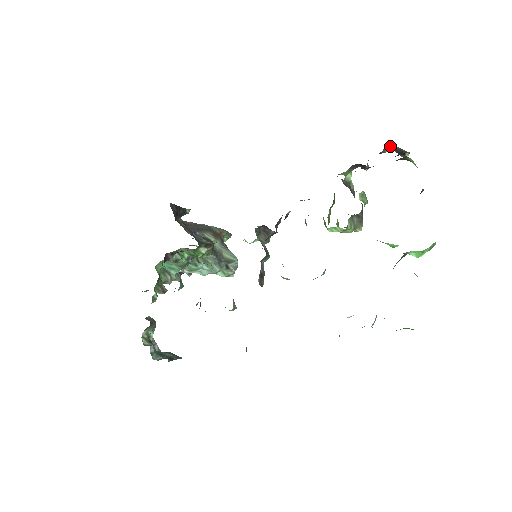
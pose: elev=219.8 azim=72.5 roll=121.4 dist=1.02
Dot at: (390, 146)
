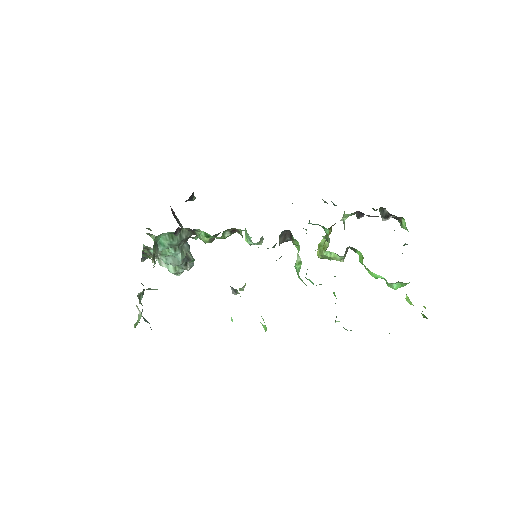
Dot at: (379, 208)
